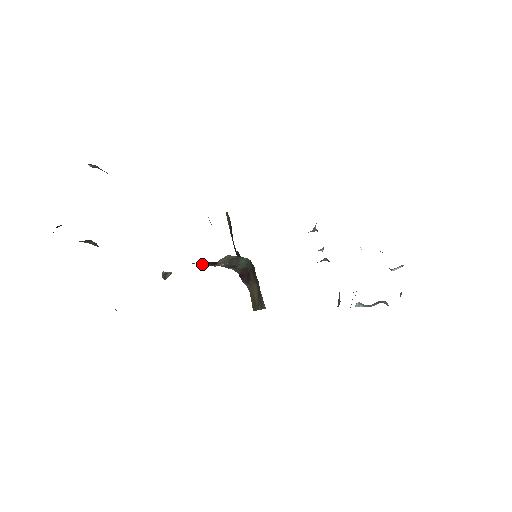
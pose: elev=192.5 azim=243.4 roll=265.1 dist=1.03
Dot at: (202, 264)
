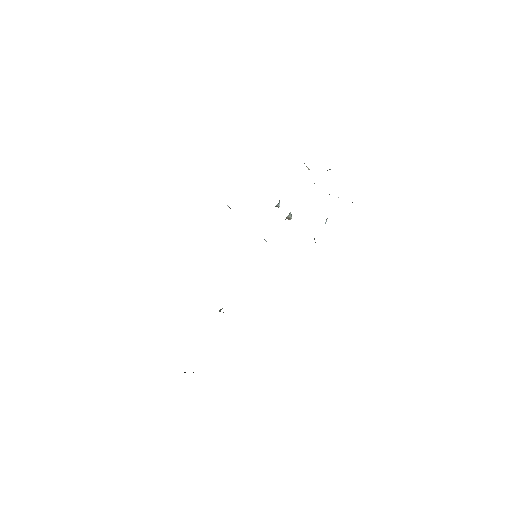
Dot at: occluded
